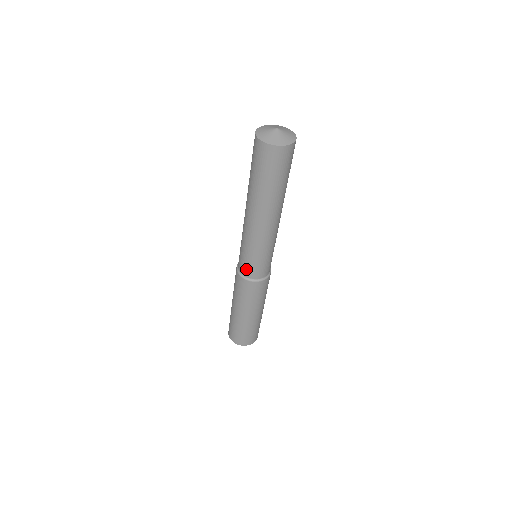
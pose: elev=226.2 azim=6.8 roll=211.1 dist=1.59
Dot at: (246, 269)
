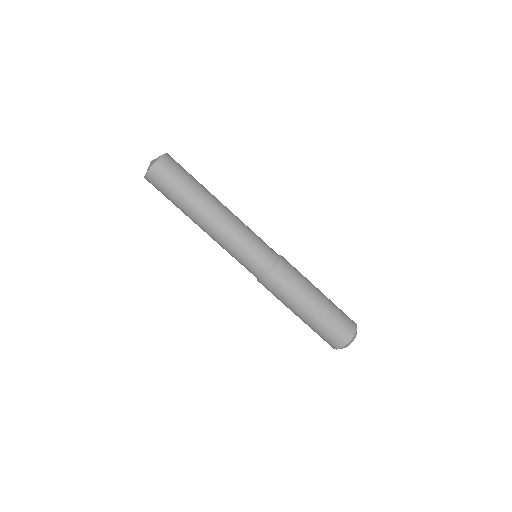
Dot at: (264, 260)
